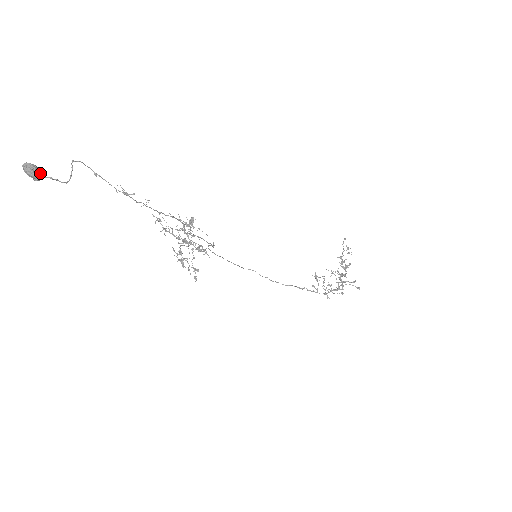
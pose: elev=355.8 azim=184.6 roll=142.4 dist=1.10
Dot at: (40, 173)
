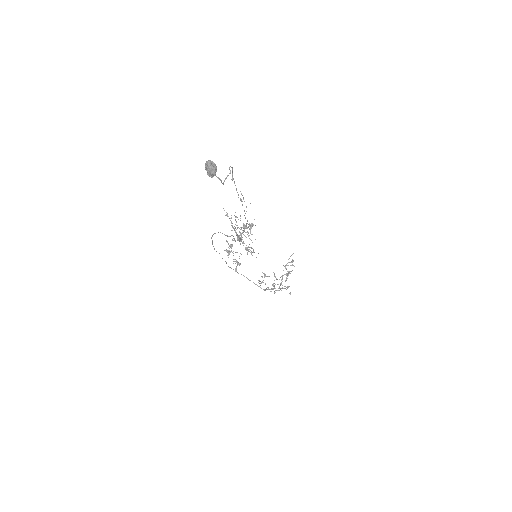
Dot at: occluded
